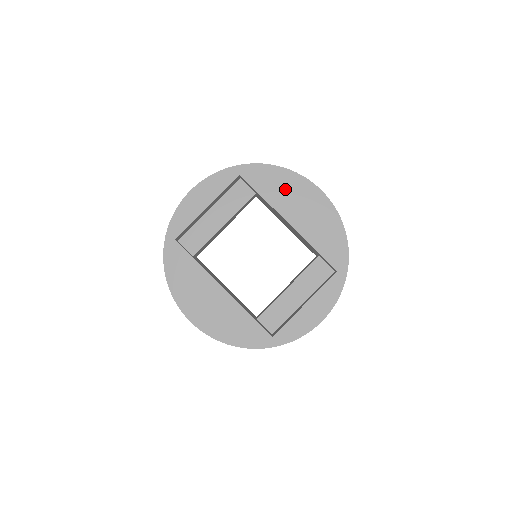
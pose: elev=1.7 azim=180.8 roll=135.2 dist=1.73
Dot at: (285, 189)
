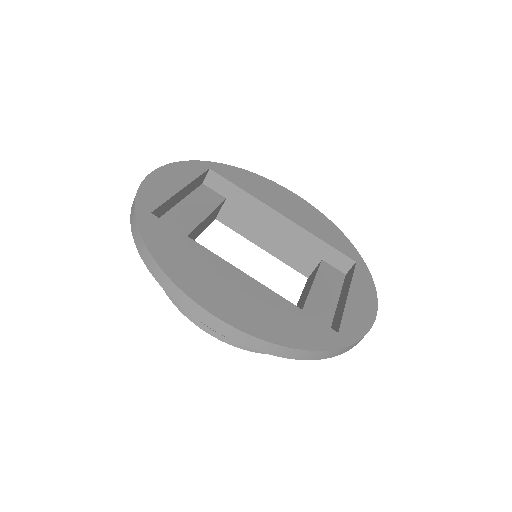
Dot at: (263, 188)
